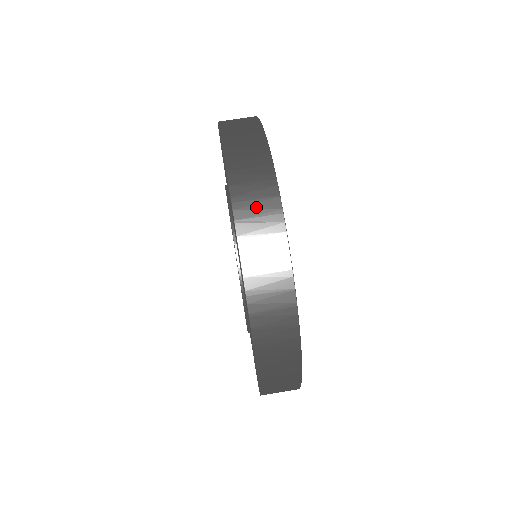
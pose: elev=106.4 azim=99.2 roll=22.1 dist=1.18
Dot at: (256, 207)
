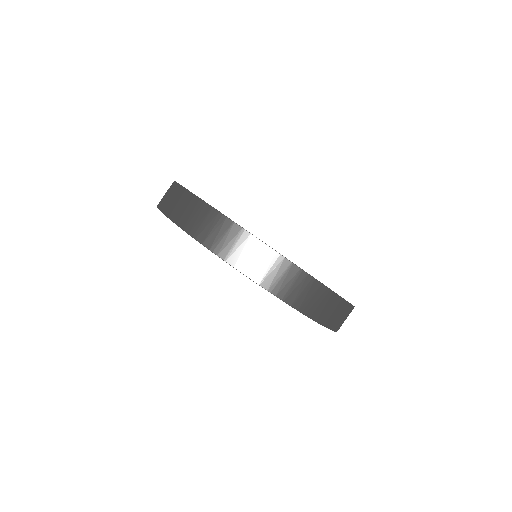
Dot at: (182, 208)
